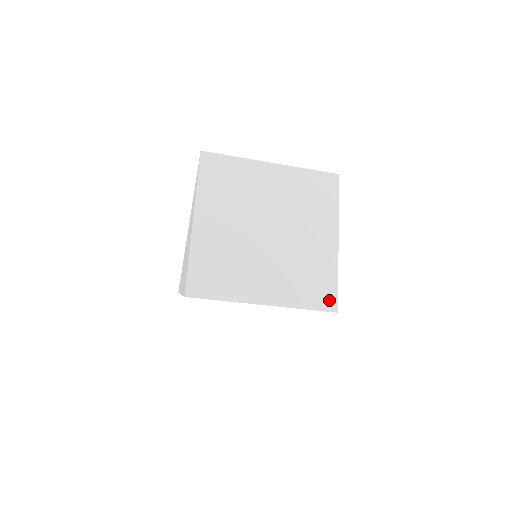
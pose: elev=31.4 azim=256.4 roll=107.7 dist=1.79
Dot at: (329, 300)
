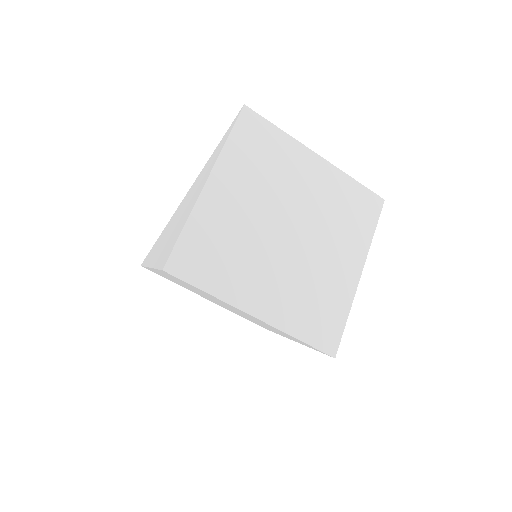
Dot at: (330, 339)
